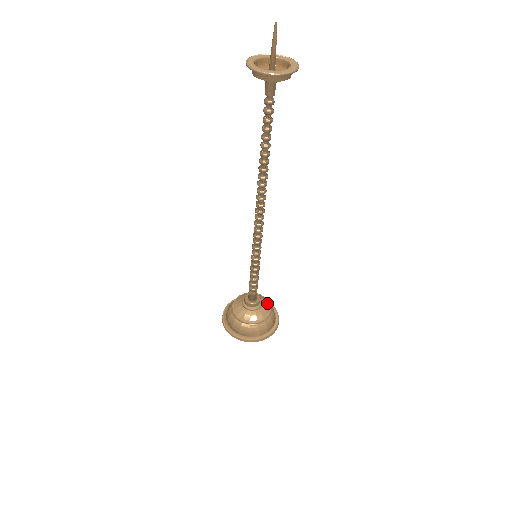
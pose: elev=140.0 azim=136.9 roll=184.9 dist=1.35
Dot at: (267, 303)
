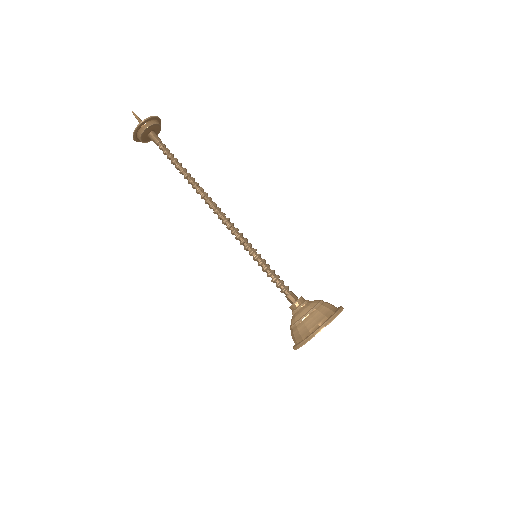
Dot at: occluded
